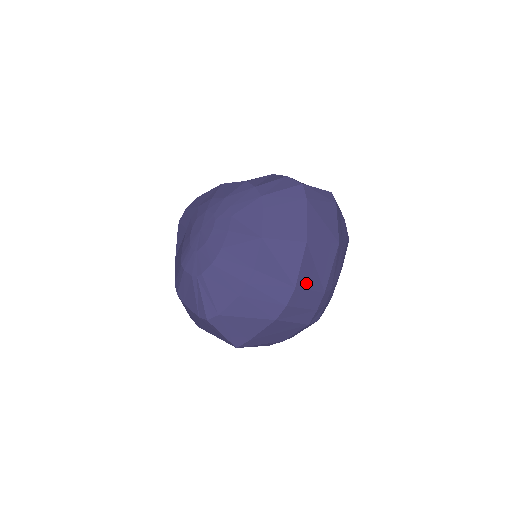
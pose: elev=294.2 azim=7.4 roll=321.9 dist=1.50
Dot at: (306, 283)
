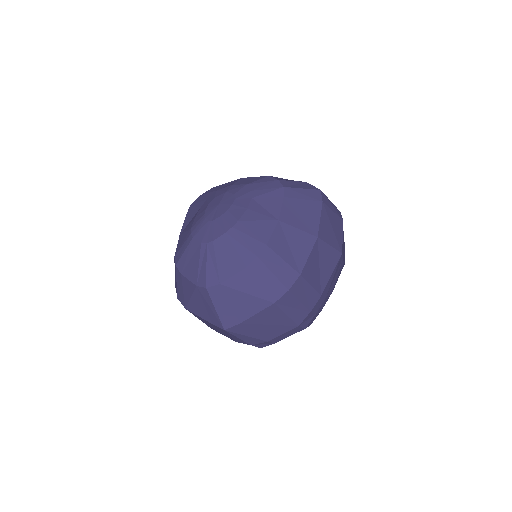
Dot at: (309, 276)
